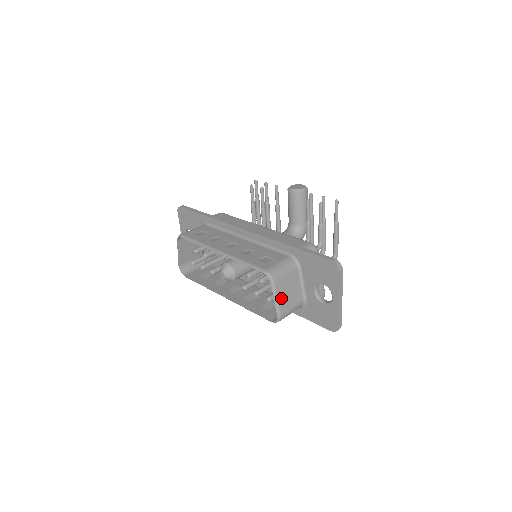
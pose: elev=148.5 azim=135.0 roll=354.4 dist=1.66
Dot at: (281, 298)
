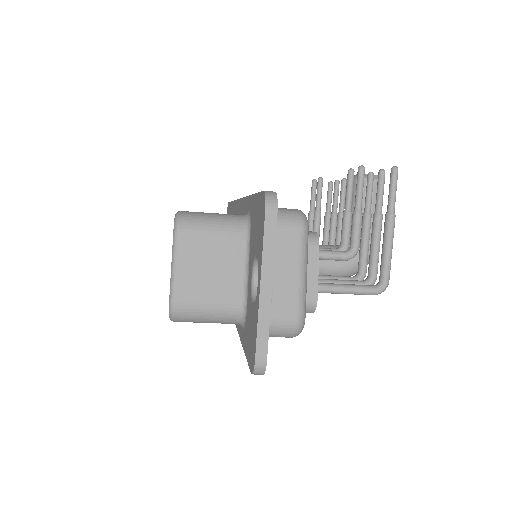
Dot at: (186, 268)
